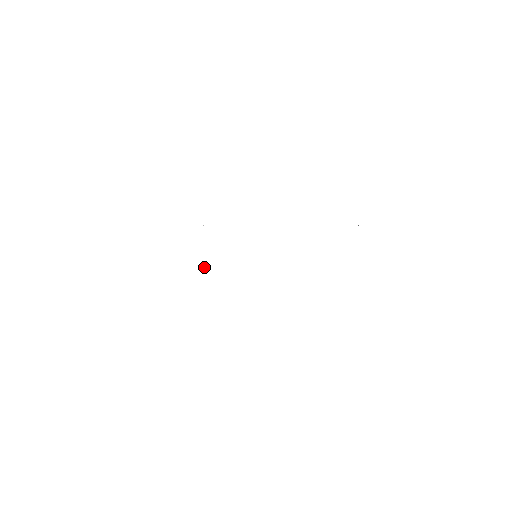
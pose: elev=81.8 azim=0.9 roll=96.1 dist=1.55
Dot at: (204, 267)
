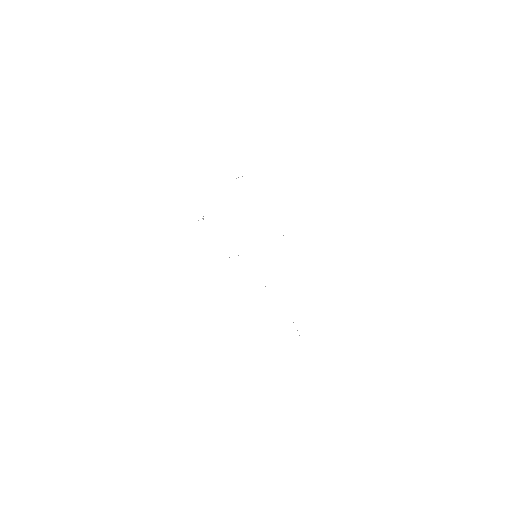
Dot at: occluded
